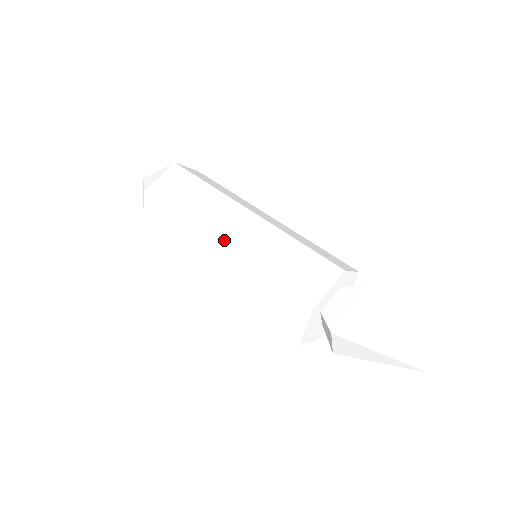
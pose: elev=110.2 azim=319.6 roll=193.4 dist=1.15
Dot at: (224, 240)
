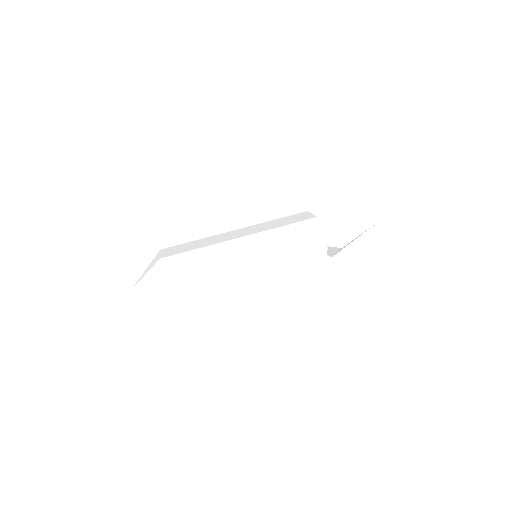
Dot at: (250, 265)
